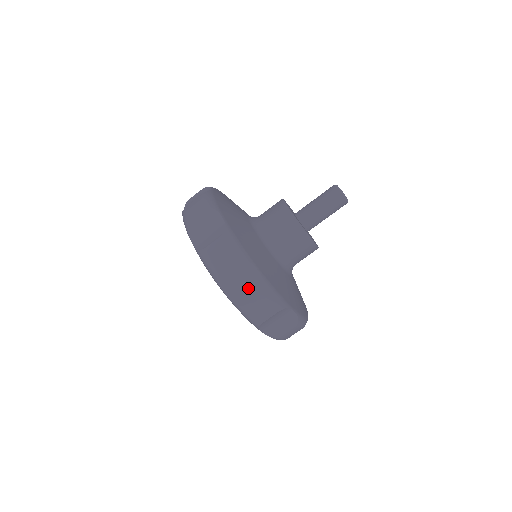
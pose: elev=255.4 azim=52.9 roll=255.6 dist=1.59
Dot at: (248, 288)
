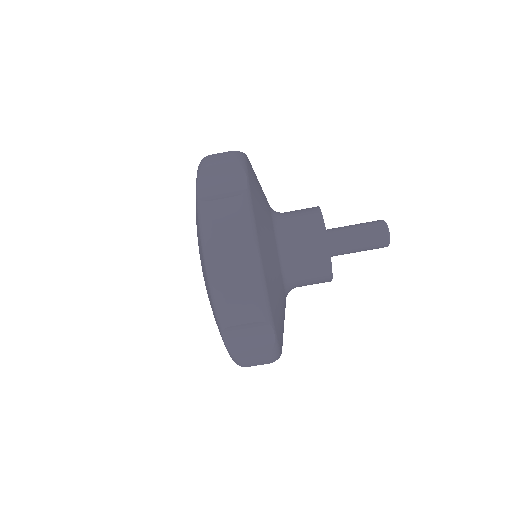
Dot at: (224, 191)
